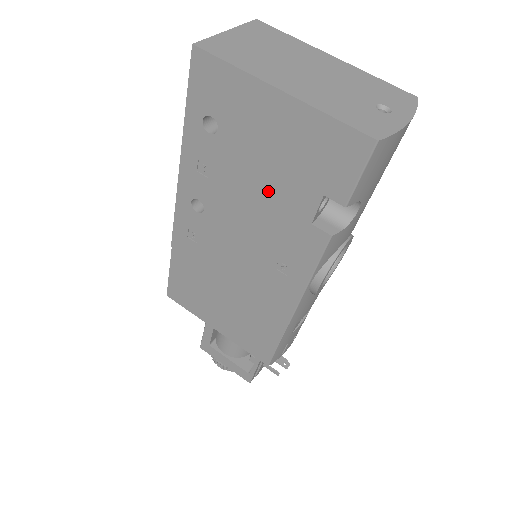
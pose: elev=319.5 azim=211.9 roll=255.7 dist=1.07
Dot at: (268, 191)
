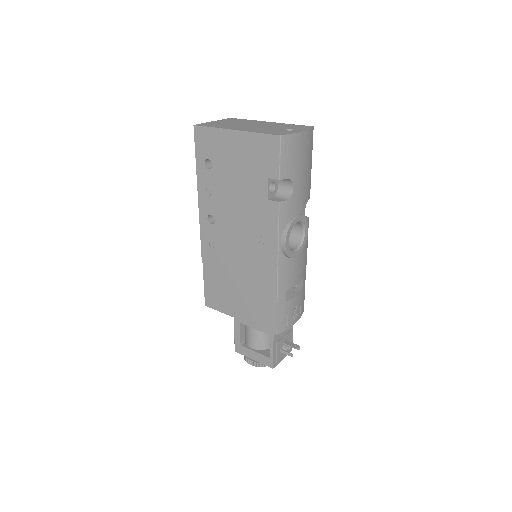
Dot at: (243, 190)
